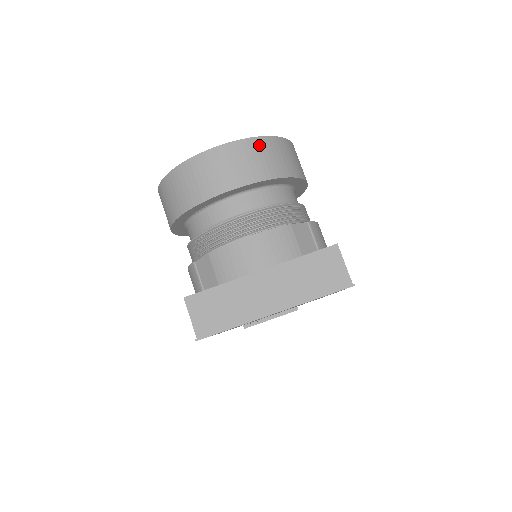
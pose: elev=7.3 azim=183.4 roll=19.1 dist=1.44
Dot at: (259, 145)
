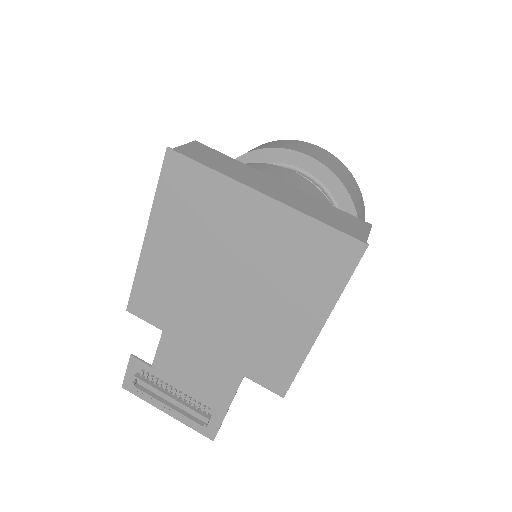
Dot at: (349, 174)
